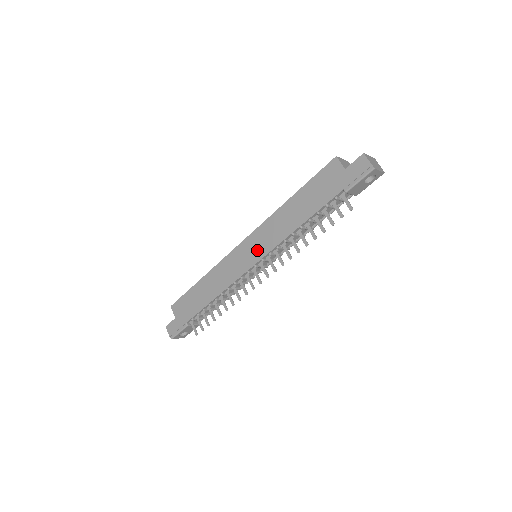
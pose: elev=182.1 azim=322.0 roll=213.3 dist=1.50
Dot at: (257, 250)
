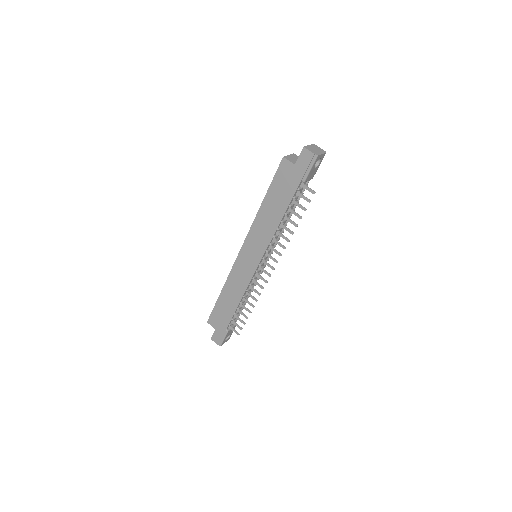
Dot at: (255, 253)
